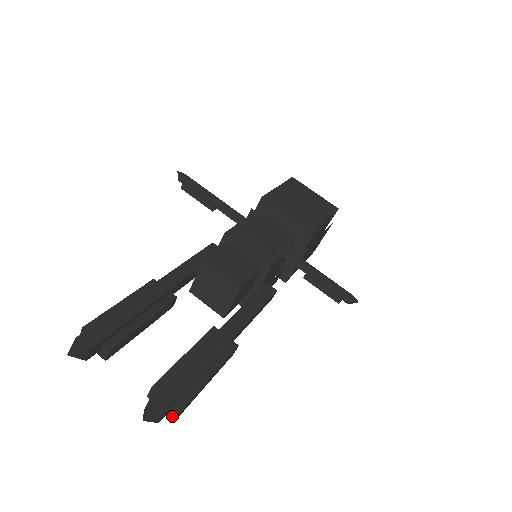
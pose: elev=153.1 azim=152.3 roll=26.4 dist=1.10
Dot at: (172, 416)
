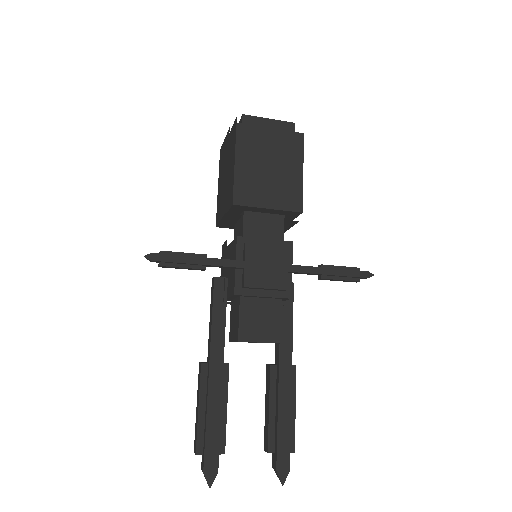
Dot at: occluded
